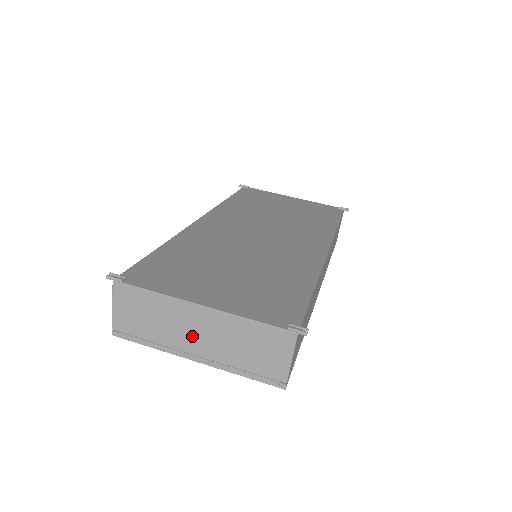
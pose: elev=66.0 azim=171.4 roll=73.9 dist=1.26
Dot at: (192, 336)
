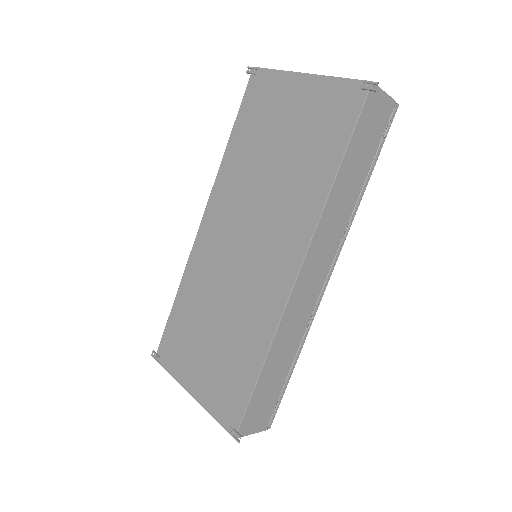
Dot at: occluded
